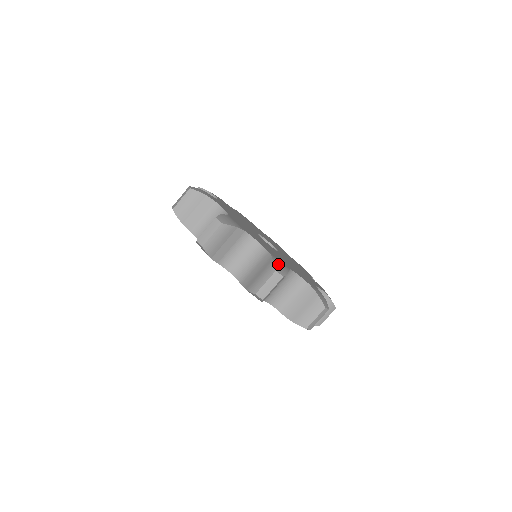
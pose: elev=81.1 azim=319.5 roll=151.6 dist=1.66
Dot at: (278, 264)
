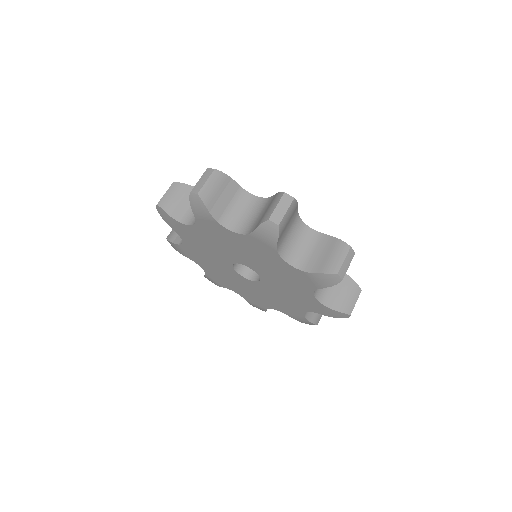
Dot at: occluded
